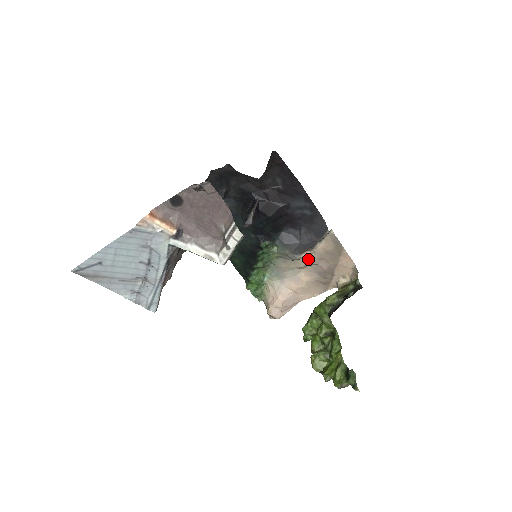
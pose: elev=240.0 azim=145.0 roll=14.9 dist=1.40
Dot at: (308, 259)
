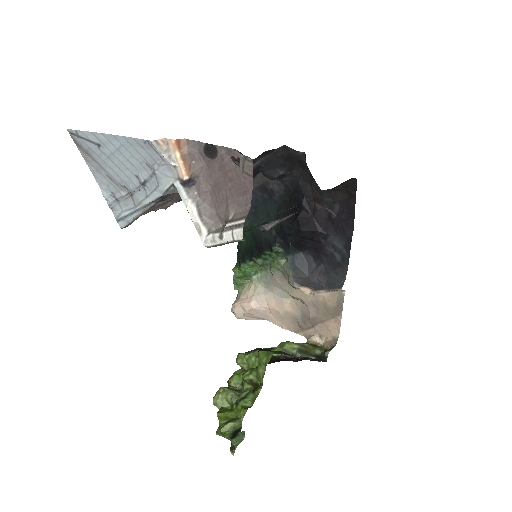
Dot at: (304, 295)
